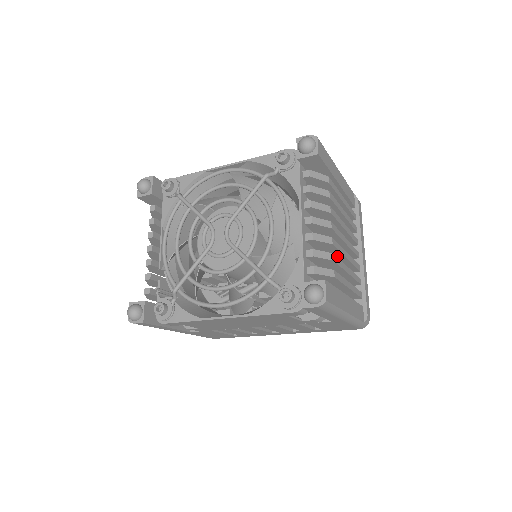
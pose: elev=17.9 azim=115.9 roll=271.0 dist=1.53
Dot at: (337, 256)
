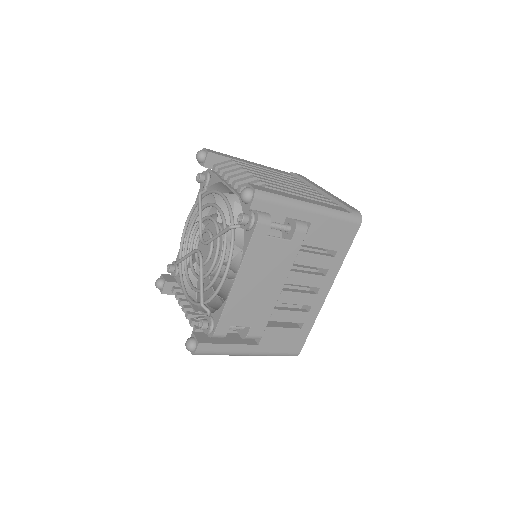
Dot at: occluded
